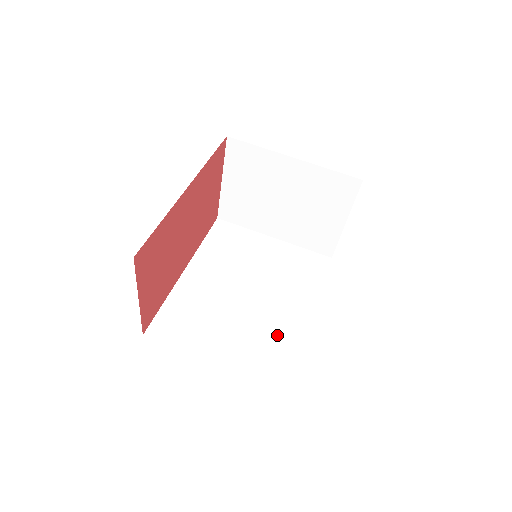
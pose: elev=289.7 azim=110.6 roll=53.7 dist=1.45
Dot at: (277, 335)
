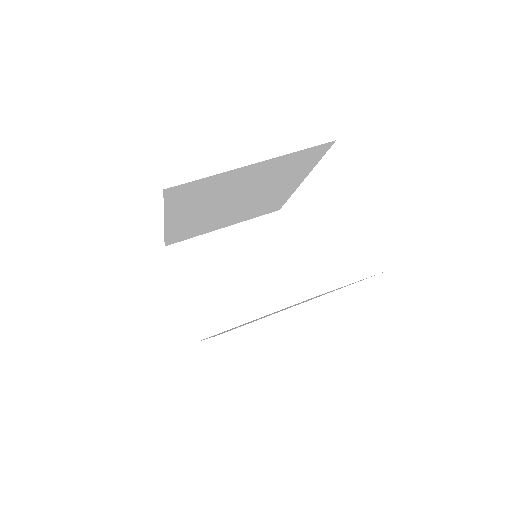
Dot at: (331, 291)
